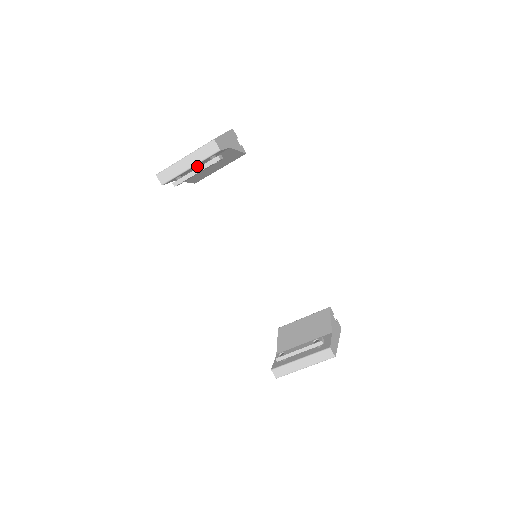
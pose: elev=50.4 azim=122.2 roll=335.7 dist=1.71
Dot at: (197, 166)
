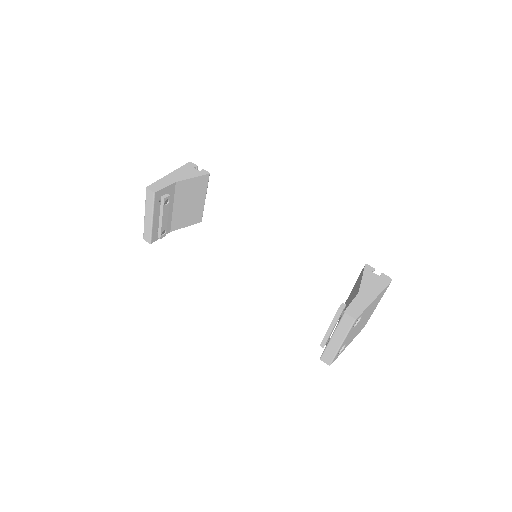
Dot at: occluded
